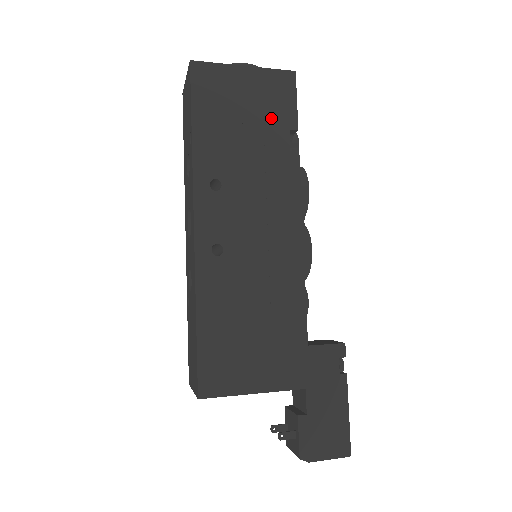
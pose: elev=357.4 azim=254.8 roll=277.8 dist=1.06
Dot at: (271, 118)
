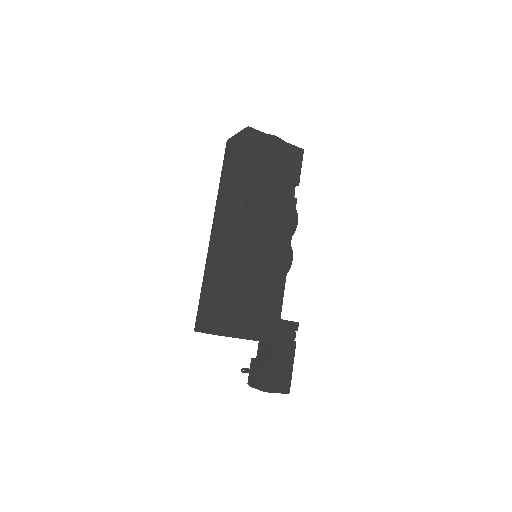
Dot at: (286, 174)
